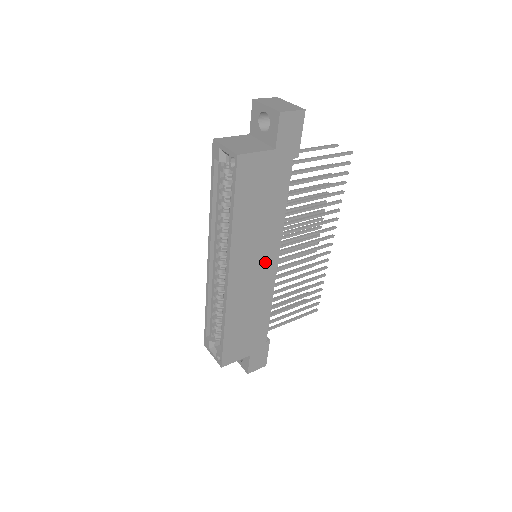
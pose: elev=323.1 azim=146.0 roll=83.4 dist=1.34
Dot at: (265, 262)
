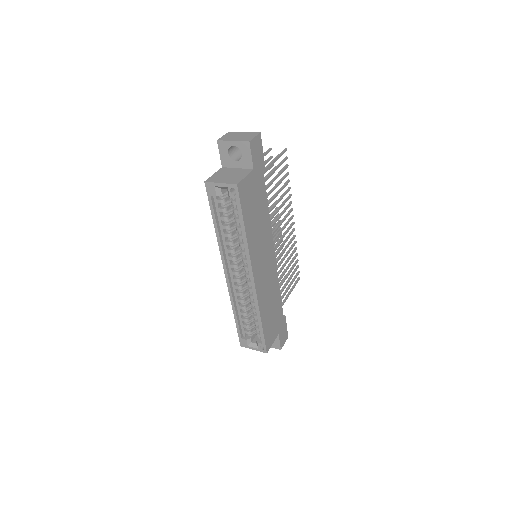
Dot at: (268, 256)
